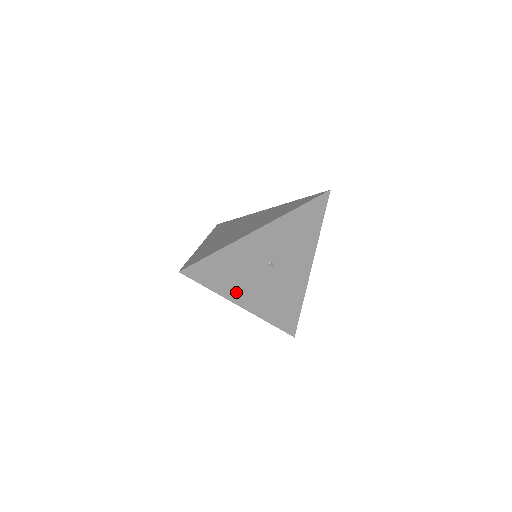
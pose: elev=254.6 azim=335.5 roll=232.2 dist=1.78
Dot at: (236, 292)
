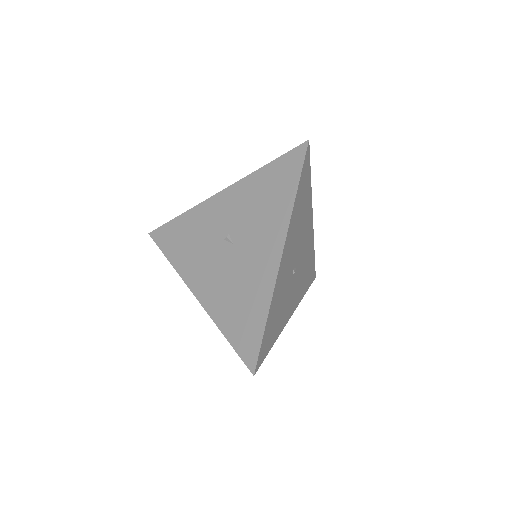
Dot at: (190, 270)
